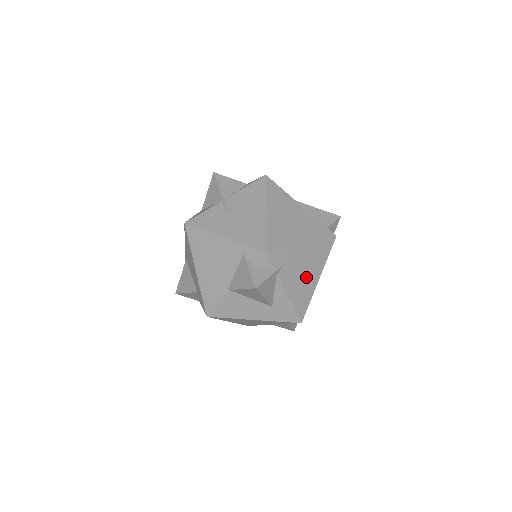
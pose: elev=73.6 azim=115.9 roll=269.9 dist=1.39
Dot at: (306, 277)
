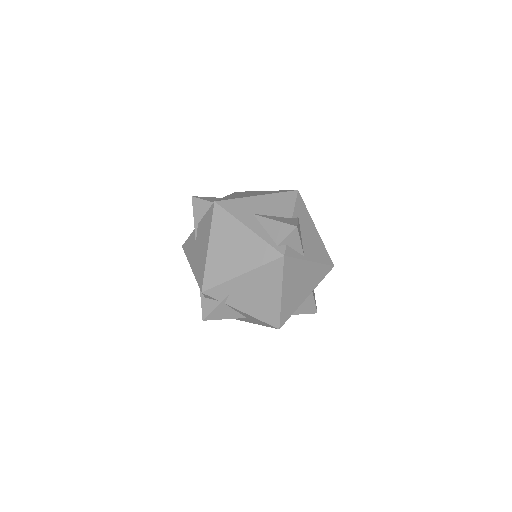
Dot at: (263, 297)
